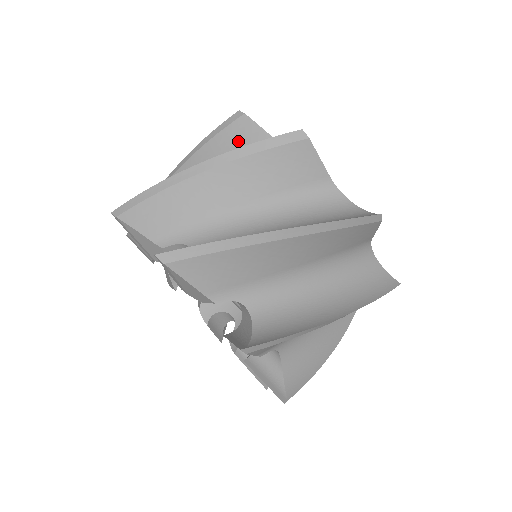
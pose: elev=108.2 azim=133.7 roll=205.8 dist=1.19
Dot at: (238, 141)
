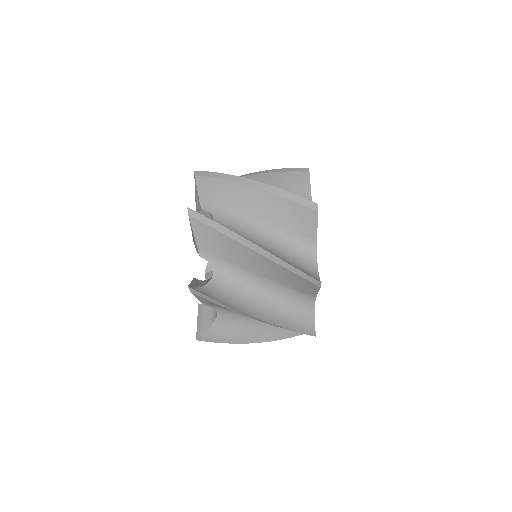
Dot at: (293, 184)
